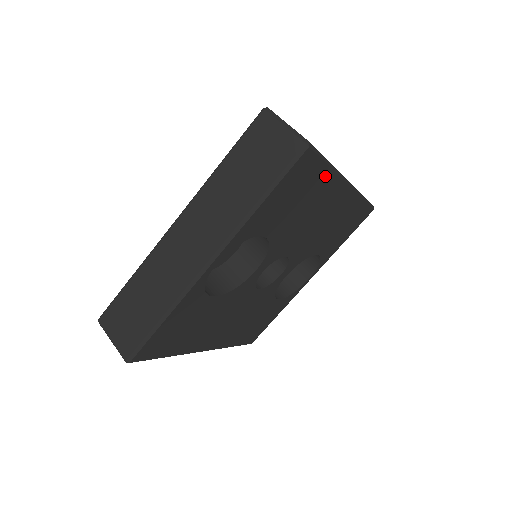
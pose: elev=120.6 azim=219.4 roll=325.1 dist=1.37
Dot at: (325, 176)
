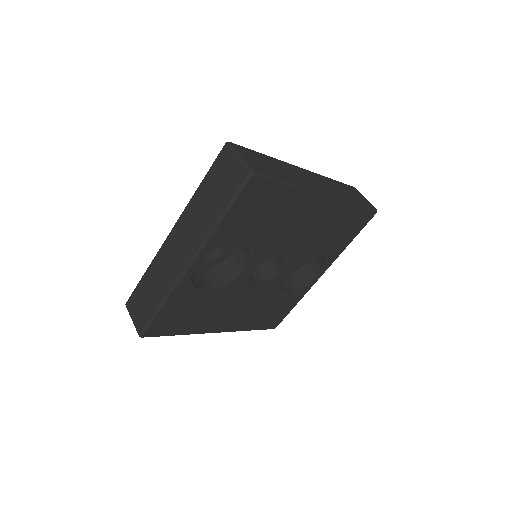
Dot at: (287, 193)
